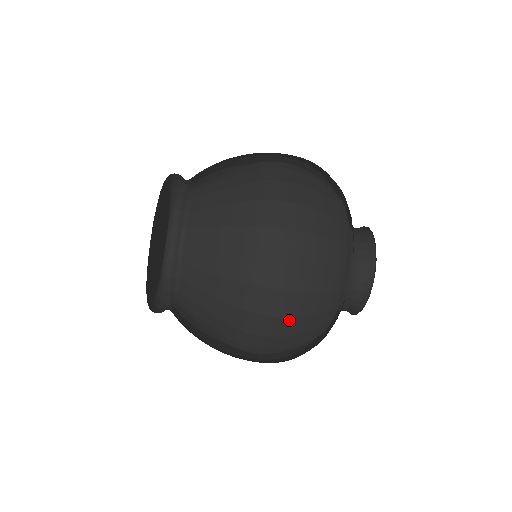
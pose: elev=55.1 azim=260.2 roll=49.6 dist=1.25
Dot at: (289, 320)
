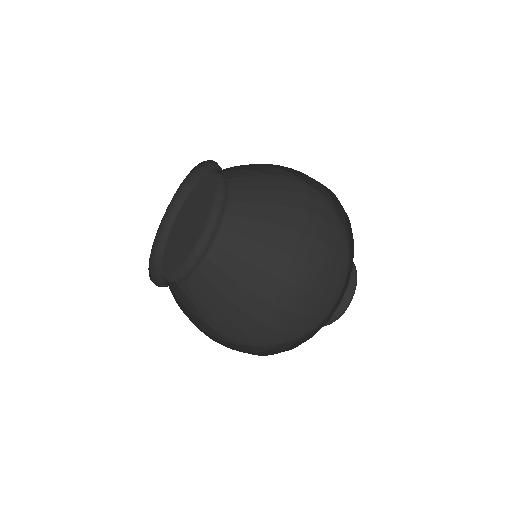
Dot at: (298, 318)
